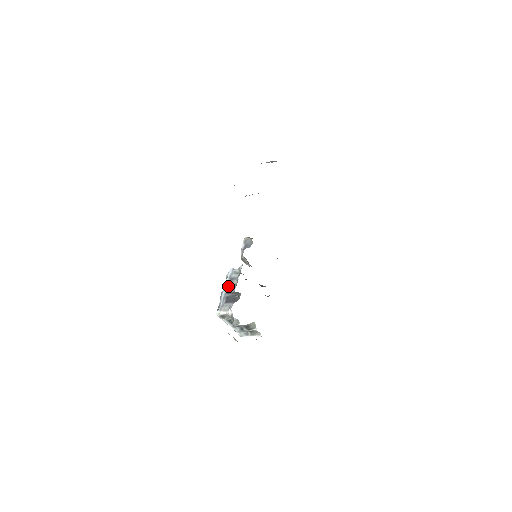
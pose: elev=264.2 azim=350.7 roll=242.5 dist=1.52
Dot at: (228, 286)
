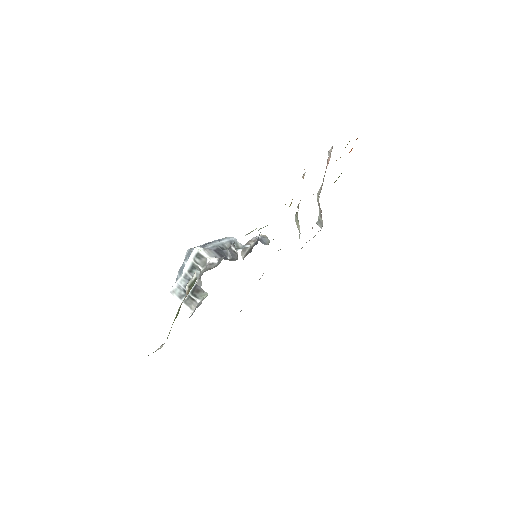
Dot at: (224, 244)
